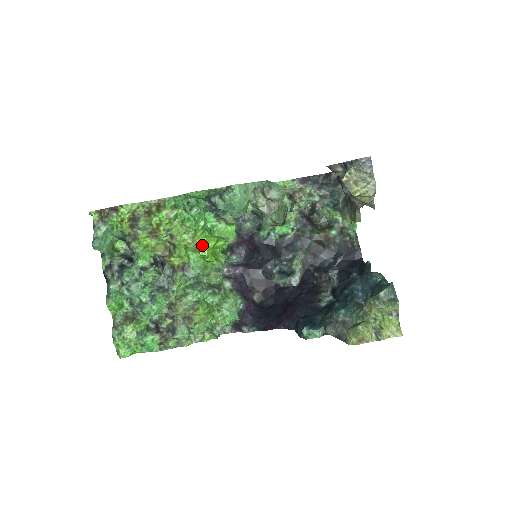
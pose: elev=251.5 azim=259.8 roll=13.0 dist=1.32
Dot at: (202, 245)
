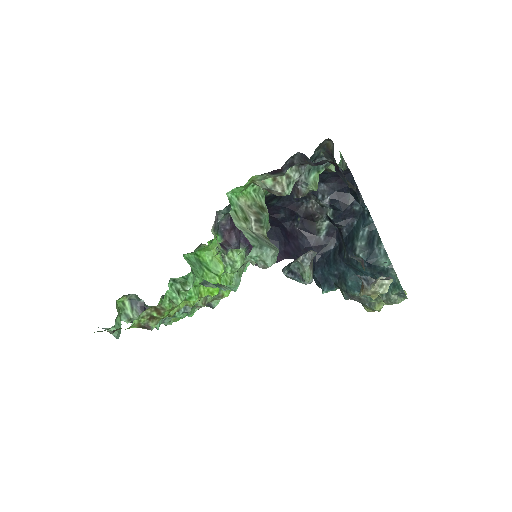
Dot at: (211, 293)
